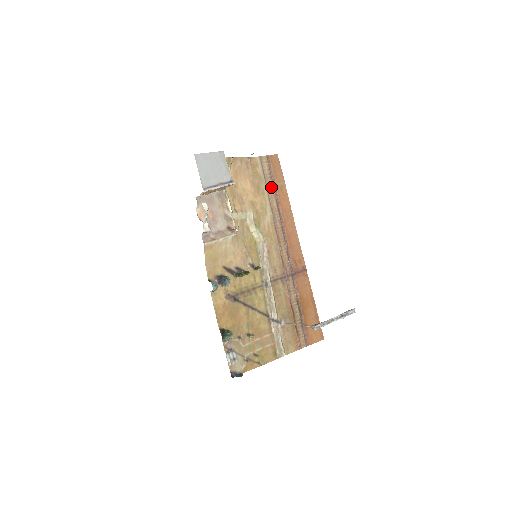
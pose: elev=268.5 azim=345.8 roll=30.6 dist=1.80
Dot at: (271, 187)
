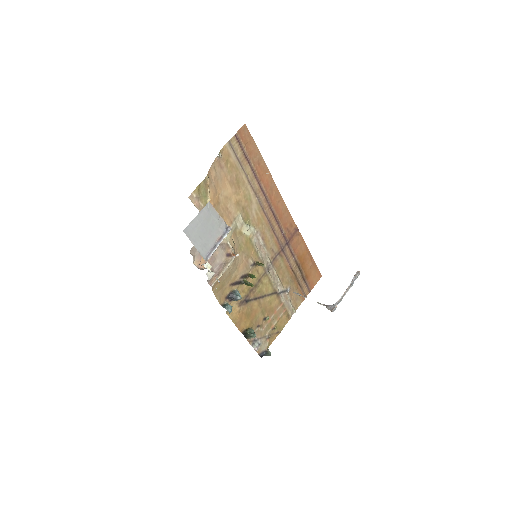
Dot at: (248, 169)
